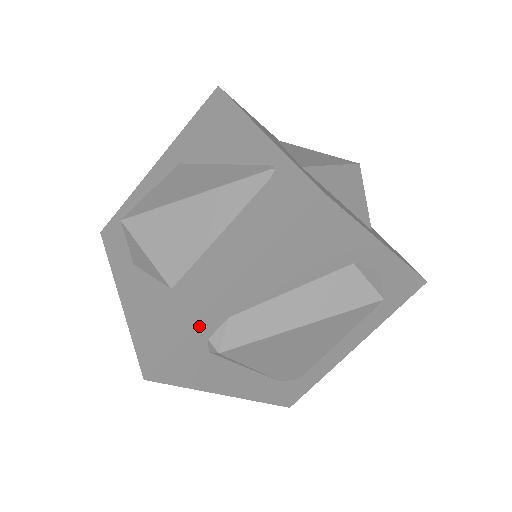
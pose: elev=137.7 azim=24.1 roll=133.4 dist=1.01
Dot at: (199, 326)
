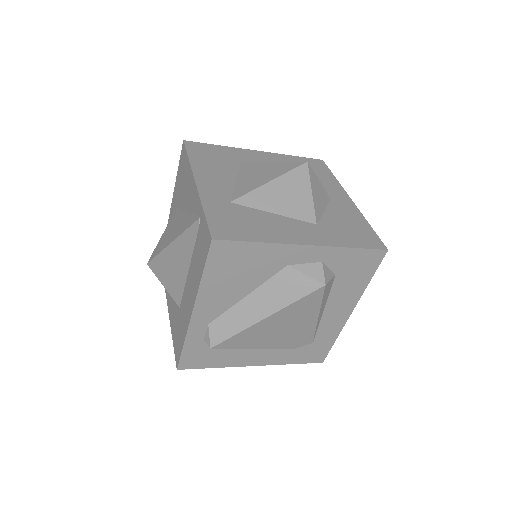
Dot at: (190, 334)
